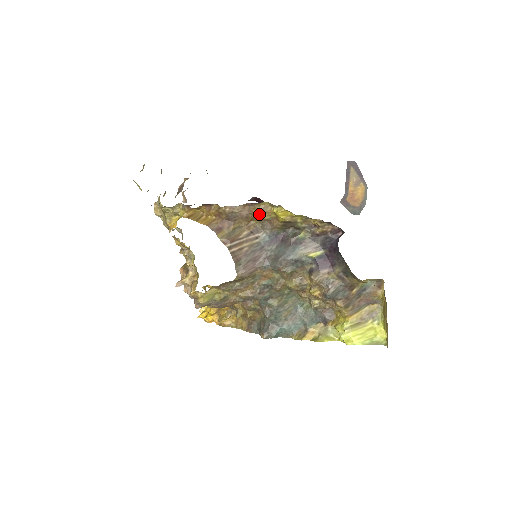
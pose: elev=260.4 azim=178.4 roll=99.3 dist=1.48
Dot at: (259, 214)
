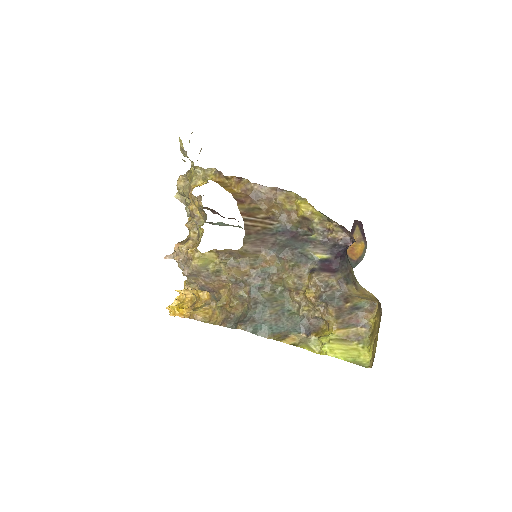
Dot at: (282, 201)
